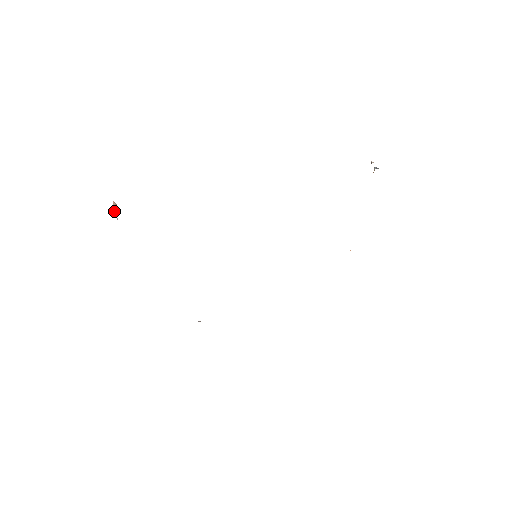
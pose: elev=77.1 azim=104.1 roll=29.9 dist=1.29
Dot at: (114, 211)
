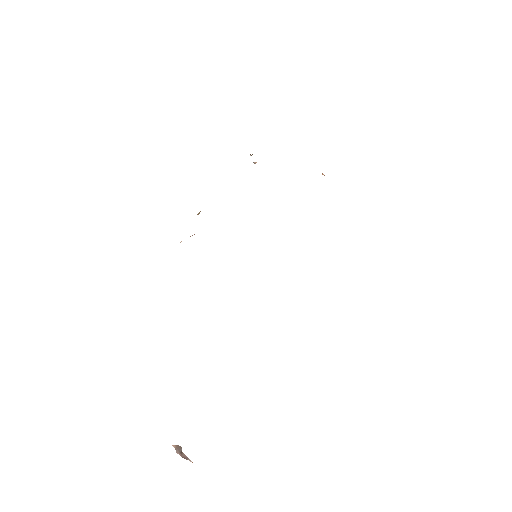
Dot at: (180, 454)
